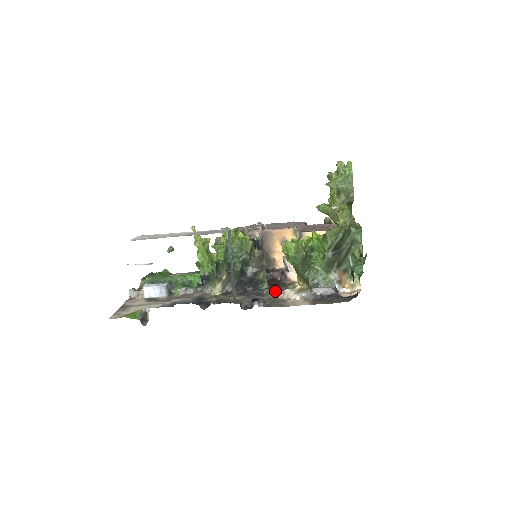
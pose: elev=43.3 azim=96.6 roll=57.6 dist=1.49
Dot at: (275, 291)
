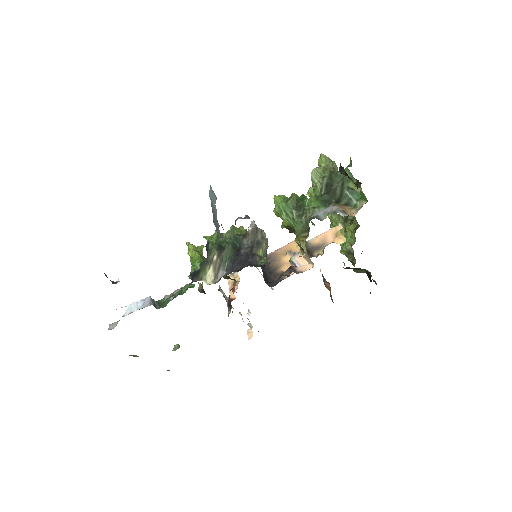
Dot at: occluded
